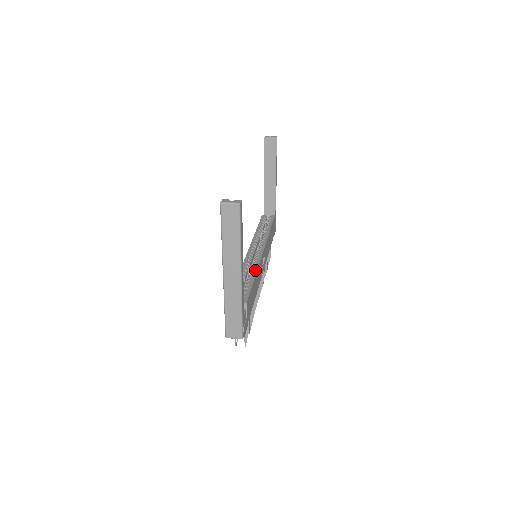
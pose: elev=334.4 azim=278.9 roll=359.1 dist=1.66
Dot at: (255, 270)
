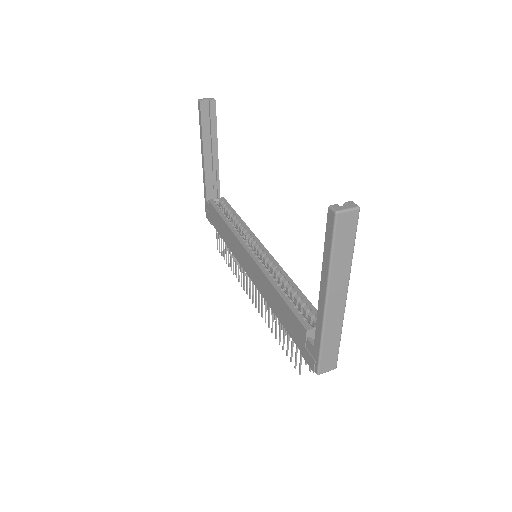
Dot at: (286, 276)
